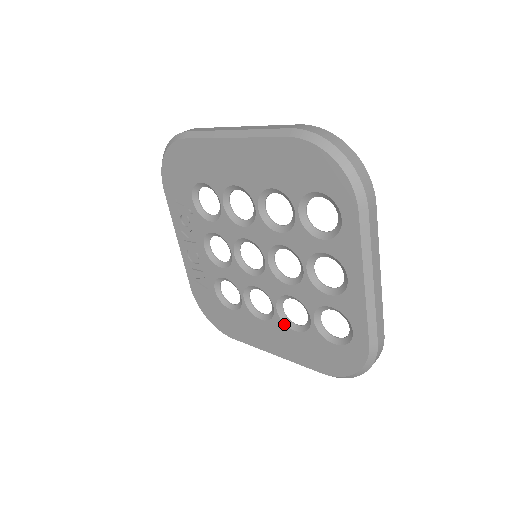
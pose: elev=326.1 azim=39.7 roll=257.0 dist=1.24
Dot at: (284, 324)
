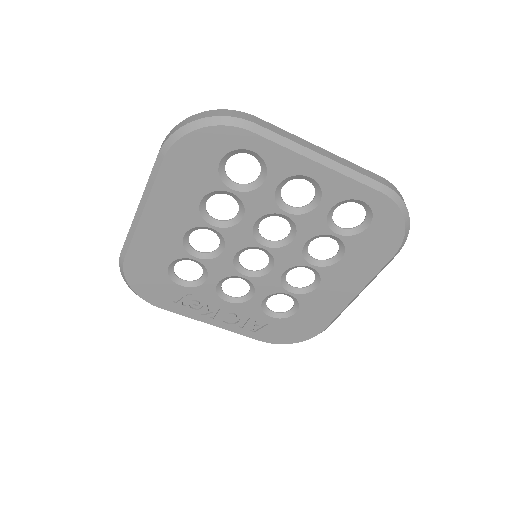
Dot at: (330, 266)
